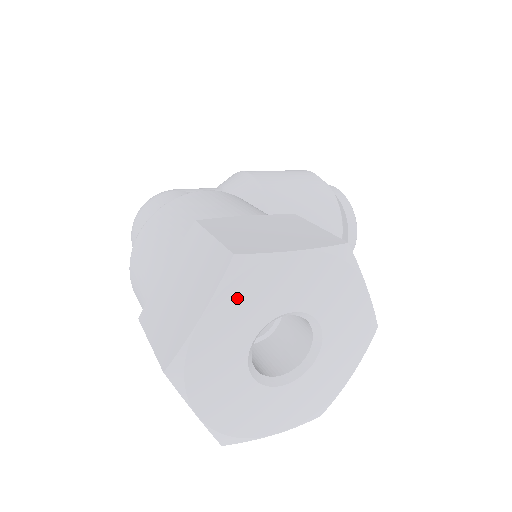
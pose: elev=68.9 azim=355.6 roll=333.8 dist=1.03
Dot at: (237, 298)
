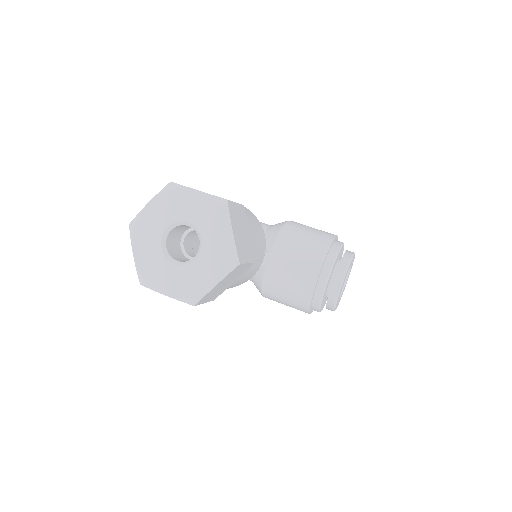
Dot at: (165, 201)
